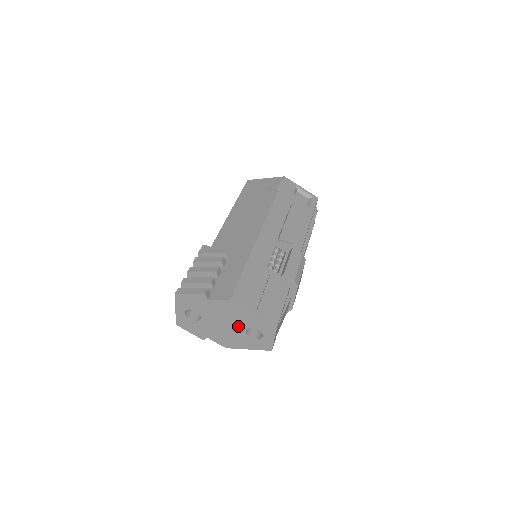
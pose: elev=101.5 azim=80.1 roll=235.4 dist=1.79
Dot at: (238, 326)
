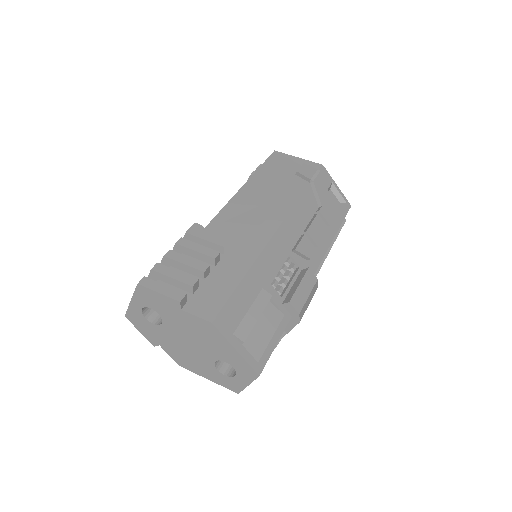
Dot at: (208, 352)
